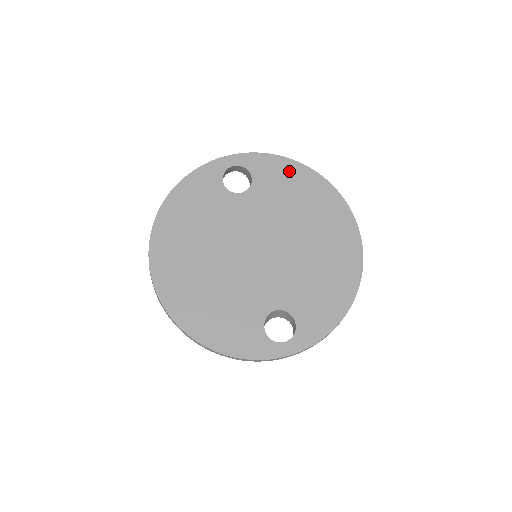
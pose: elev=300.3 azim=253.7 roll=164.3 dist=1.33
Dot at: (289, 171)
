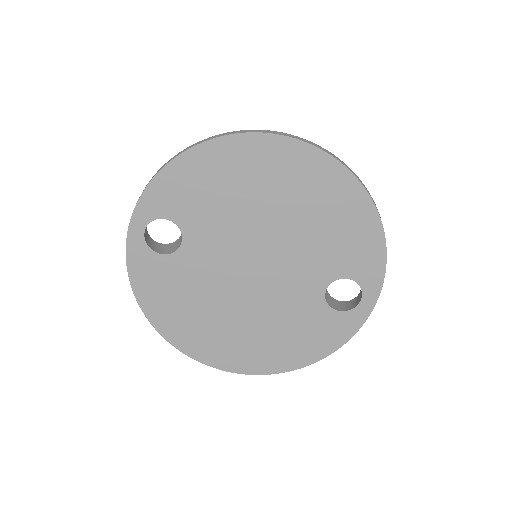
Dot at: (185, 174)
